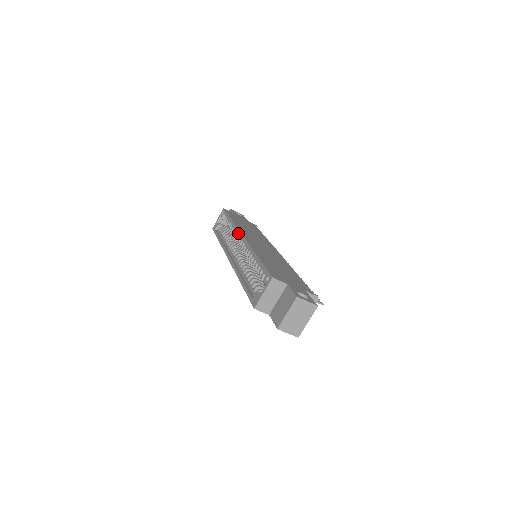
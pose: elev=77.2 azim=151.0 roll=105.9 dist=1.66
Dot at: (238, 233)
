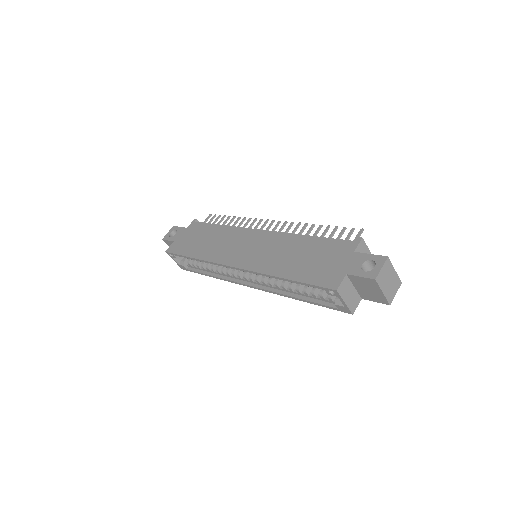
Dot at: occluded
